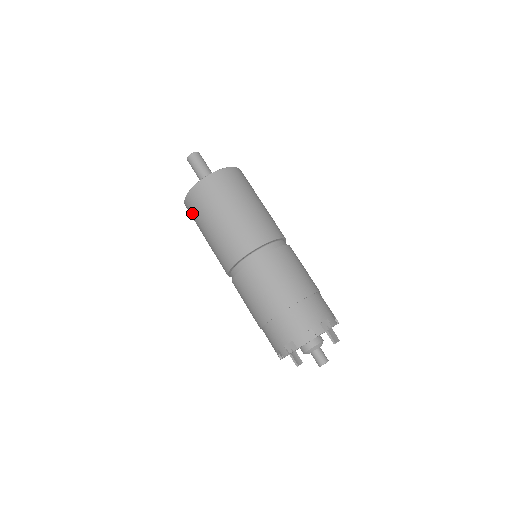
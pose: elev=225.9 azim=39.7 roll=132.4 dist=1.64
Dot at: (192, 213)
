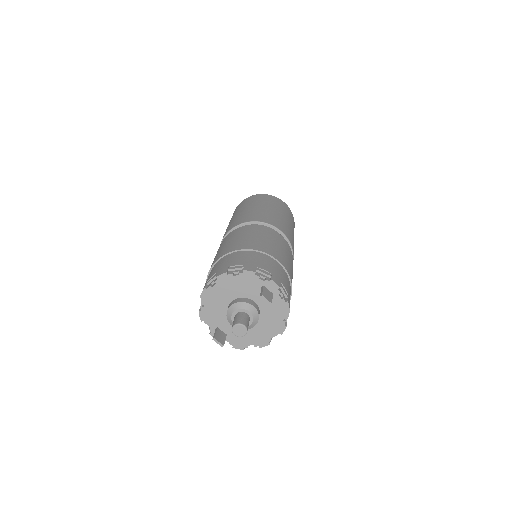
Dot at: occluded
